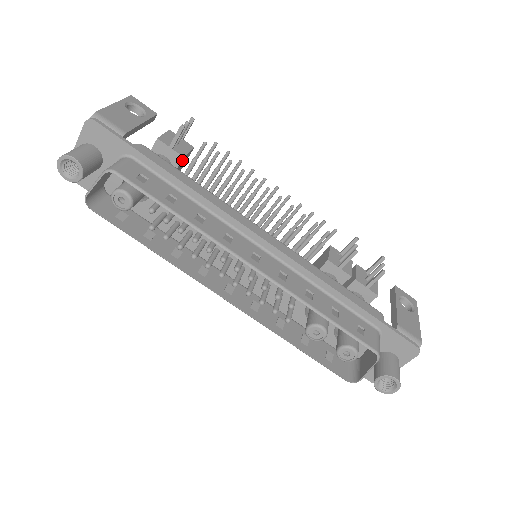
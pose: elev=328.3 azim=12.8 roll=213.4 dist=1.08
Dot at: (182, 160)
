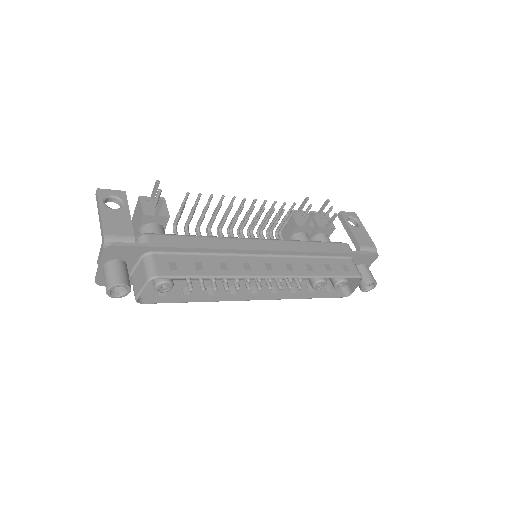
Dot at: (167, 218)
